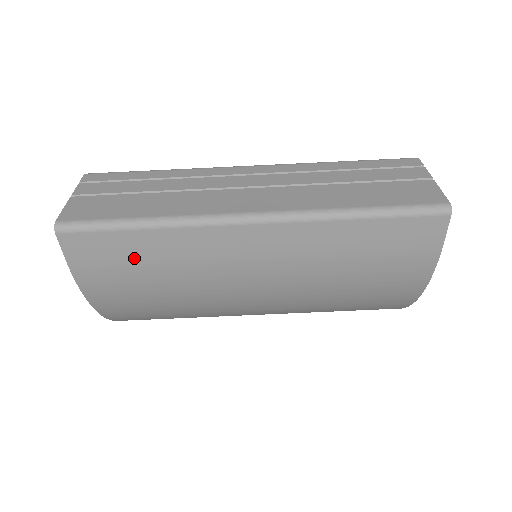
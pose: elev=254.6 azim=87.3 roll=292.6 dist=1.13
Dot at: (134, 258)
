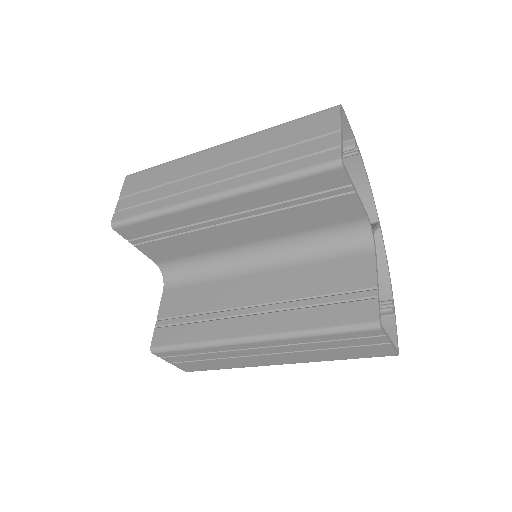
Dot at: occluded
